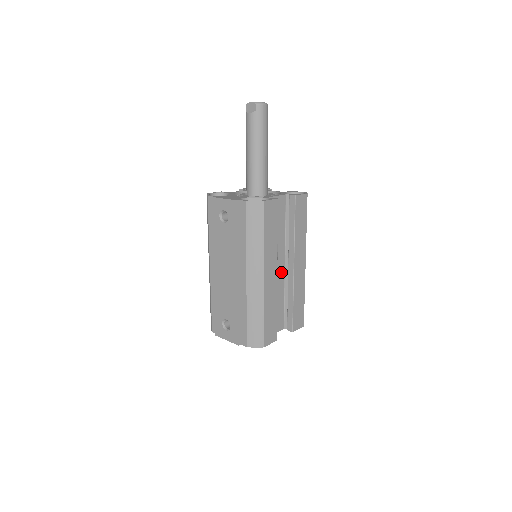
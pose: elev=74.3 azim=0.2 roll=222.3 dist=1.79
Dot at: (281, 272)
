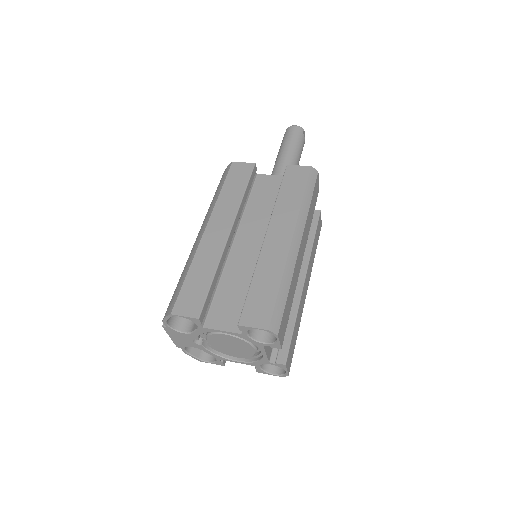
Dot at: (258, 252)
